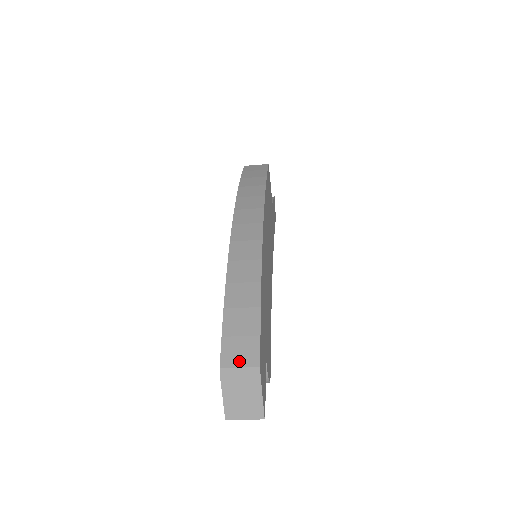
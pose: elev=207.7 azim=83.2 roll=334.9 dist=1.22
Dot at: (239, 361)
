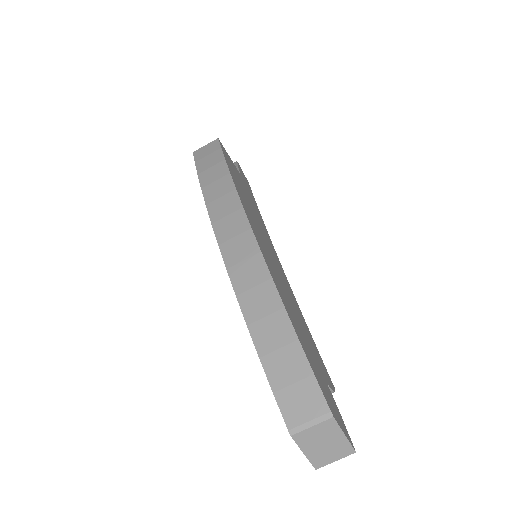
Dot at: (305, 414)
